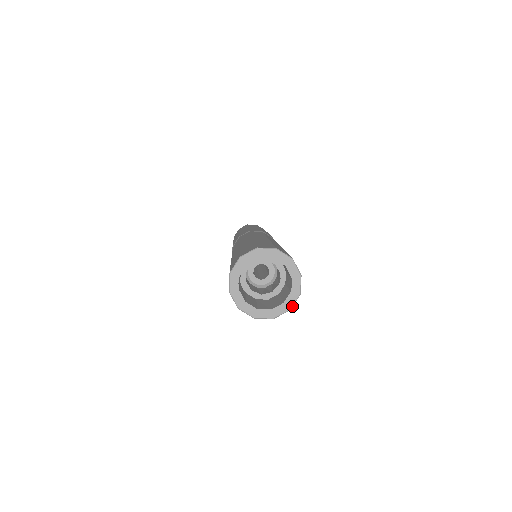
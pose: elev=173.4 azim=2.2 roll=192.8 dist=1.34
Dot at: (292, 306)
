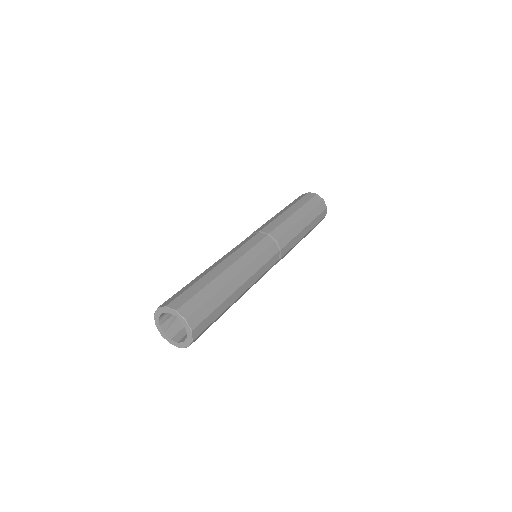
Dot at: occluded
